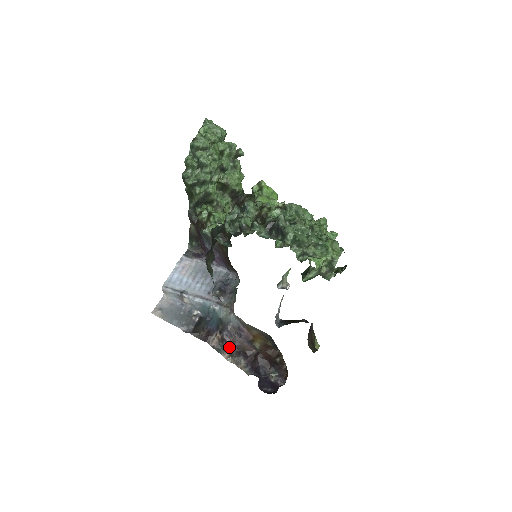
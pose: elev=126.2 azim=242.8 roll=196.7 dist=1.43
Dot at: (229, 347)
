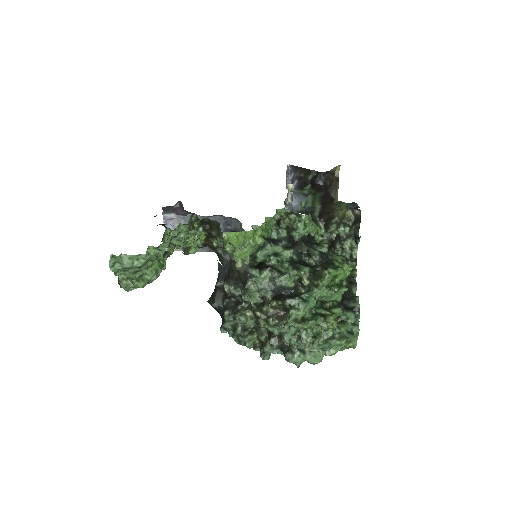
Dot at: occluded
